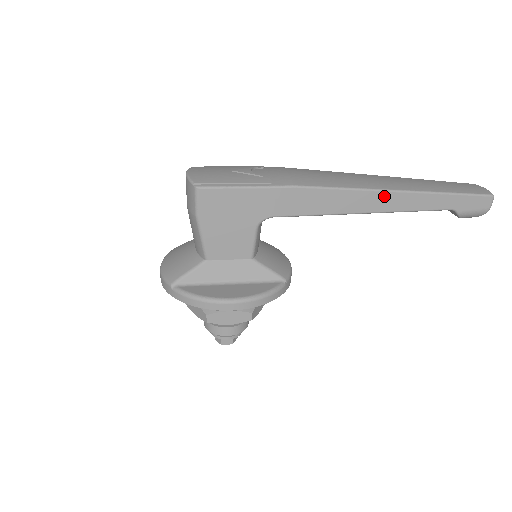
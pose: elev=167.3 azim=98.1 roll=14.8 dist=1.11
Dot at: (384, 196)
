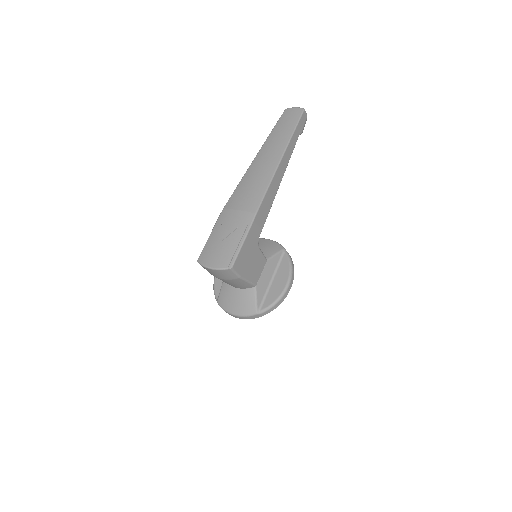
Dot at: (280, 168)
